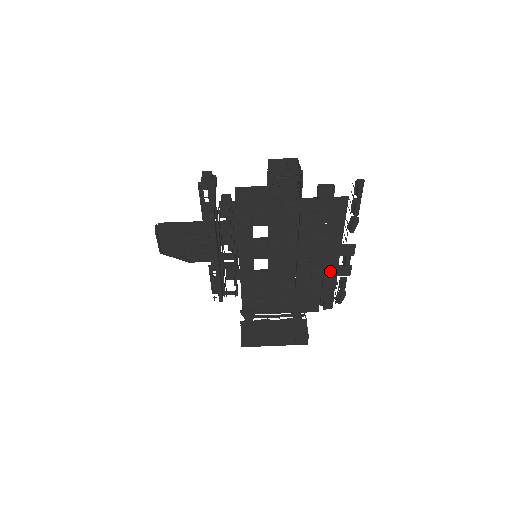
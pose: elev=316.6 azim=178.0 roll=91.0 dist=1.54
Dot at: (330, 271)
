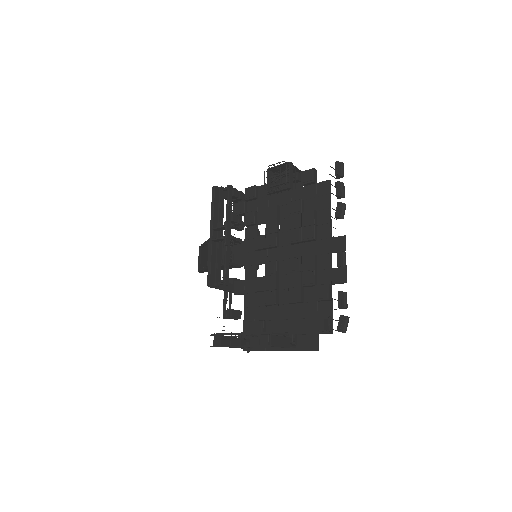
Dot at: (324, 276)
